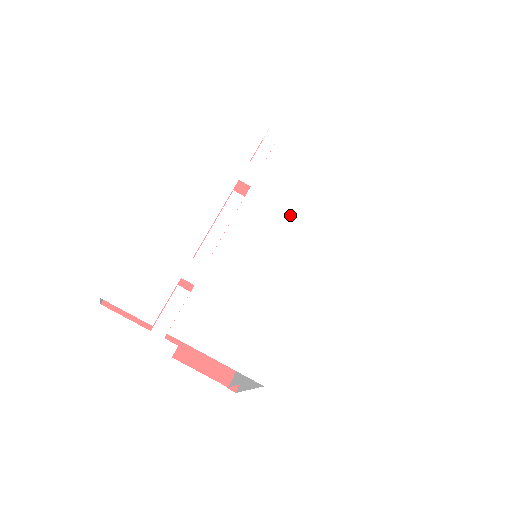
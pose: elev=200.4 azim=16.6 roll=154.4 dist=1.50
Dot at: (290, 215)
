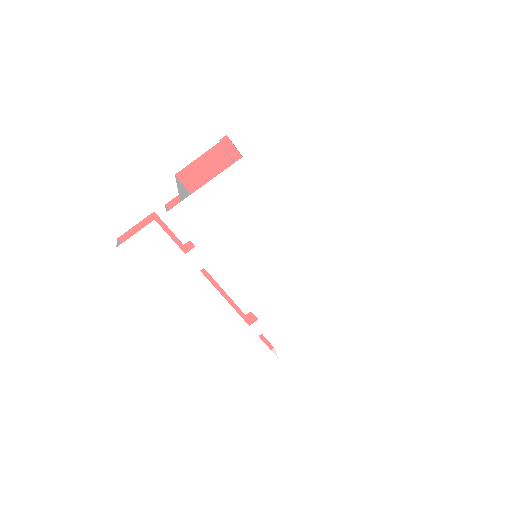
Dot at: (249, 242)
